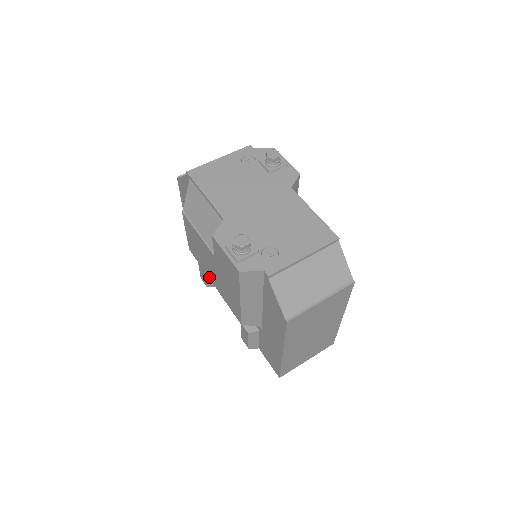
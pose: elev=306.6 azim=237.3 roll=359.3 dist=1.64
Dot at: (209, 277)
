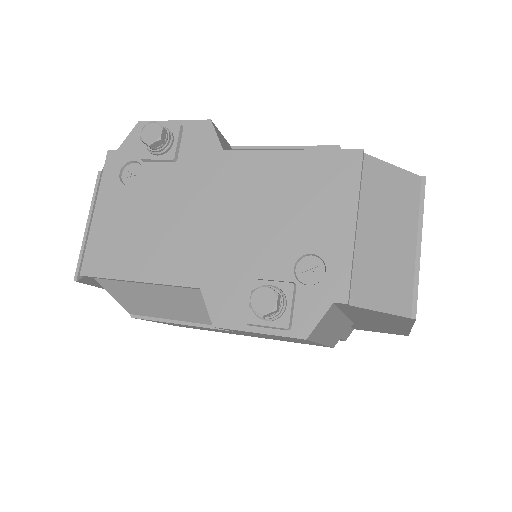
Dot at: occluded
